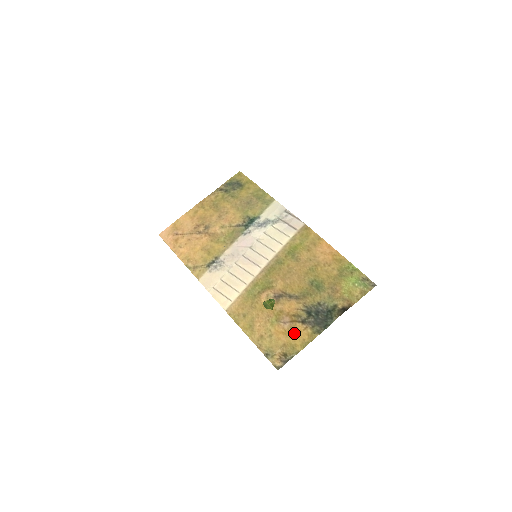
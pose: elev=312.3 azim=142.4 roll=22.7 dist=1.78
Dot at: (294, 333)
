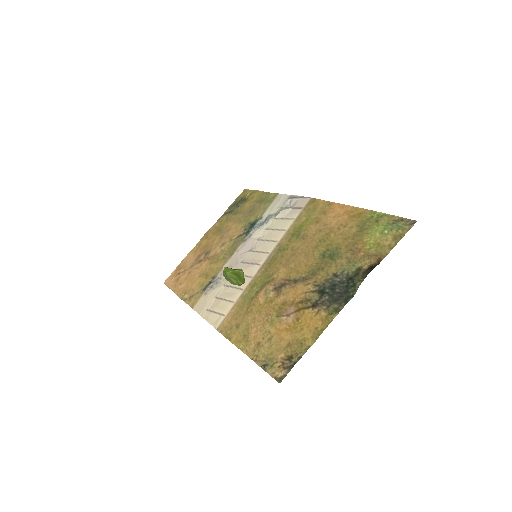
Dot at: (302, 324)
